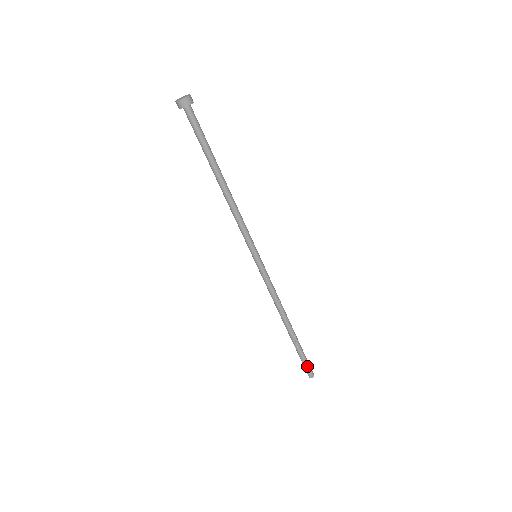
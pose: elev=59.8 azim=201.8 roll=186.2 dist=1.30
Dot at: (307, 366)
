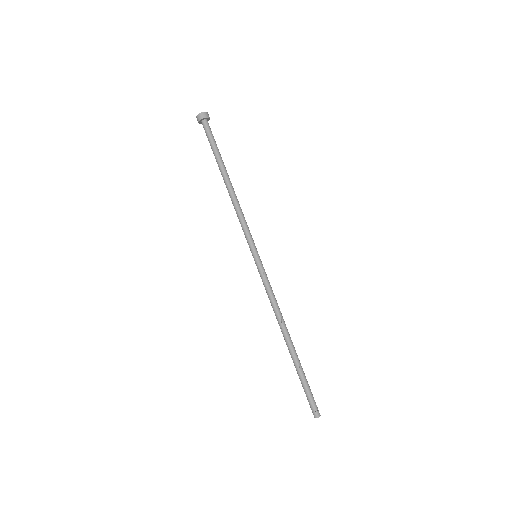
Dot at: (313, 398)
